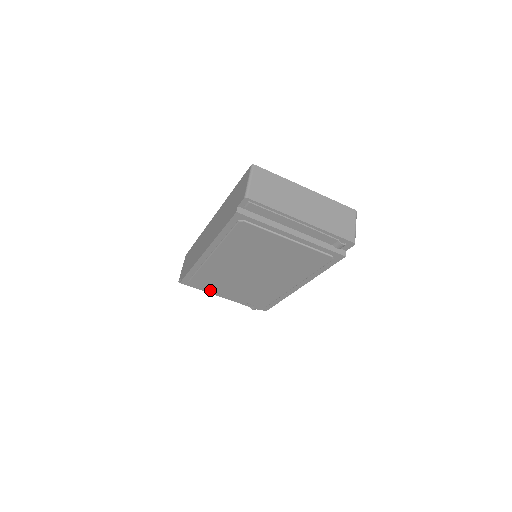
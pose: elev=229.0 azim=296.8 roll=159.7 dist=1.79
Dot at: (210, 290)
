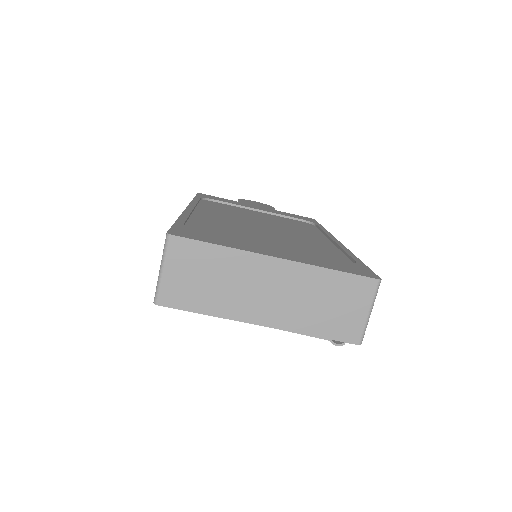
Dot at: occluded
